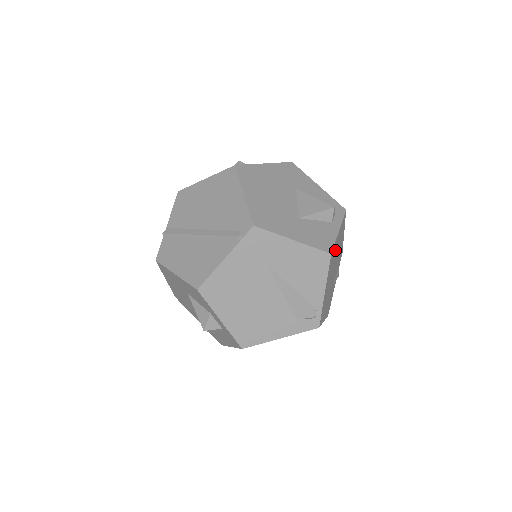
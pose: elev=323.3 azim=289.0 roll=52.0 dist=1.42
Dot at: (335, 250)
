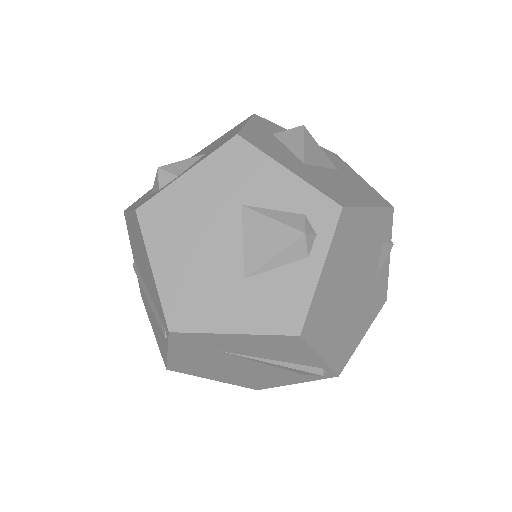
Dot at: (328, 291)
